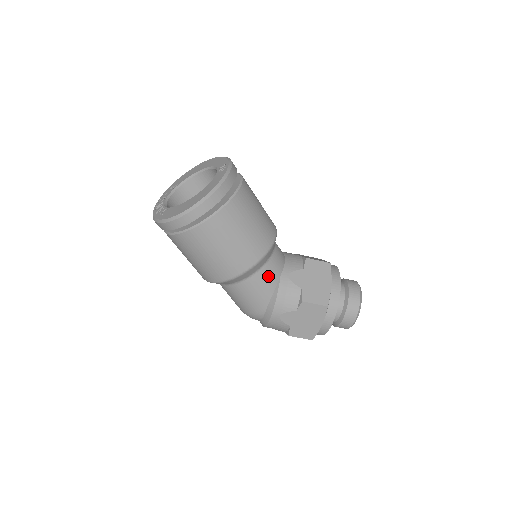
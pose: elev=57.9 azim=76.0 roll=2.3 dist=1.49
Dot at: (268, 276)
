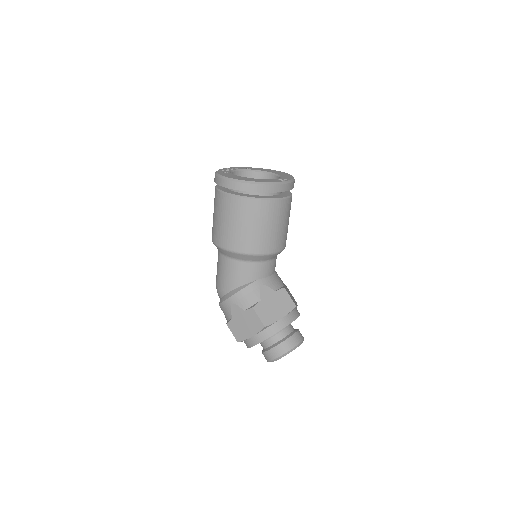
Dot at: (248, 271)
